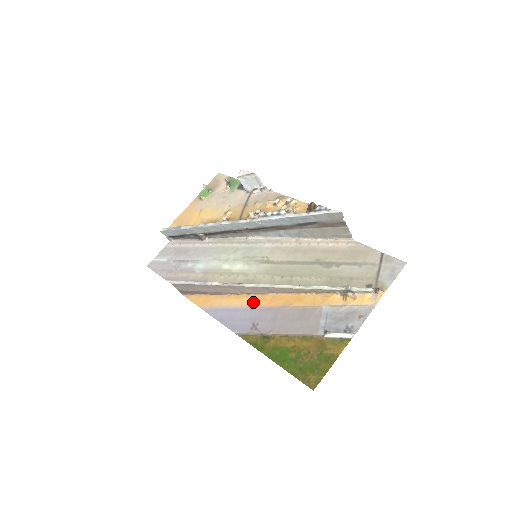
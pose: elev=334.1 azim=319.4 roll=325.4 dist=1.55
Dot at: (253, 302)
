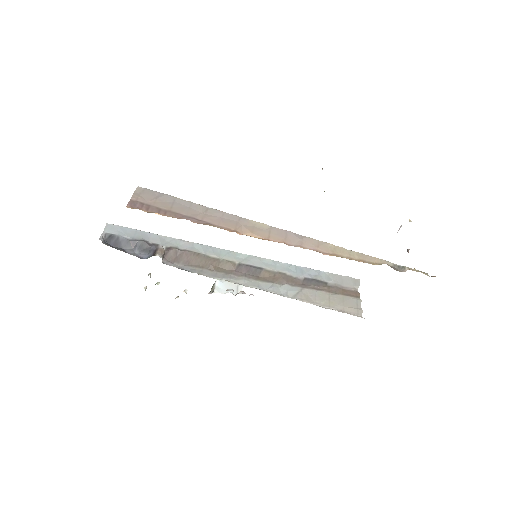
Dot at: occluded
